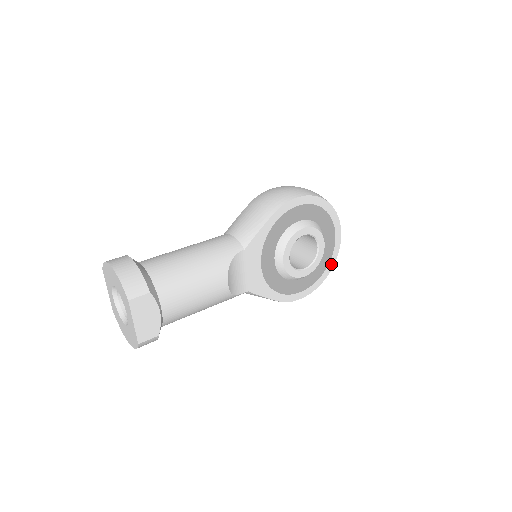
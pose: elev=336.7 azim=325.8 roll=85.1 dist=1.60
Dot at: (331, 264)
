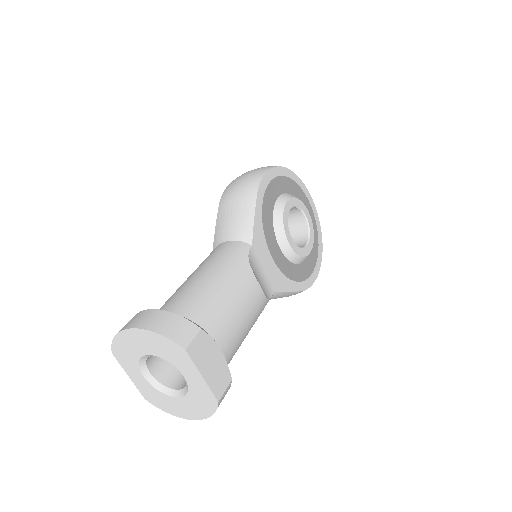
Dot at: (319, 233)
